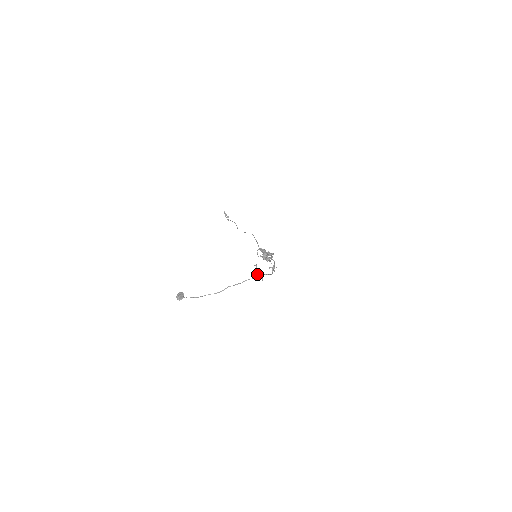
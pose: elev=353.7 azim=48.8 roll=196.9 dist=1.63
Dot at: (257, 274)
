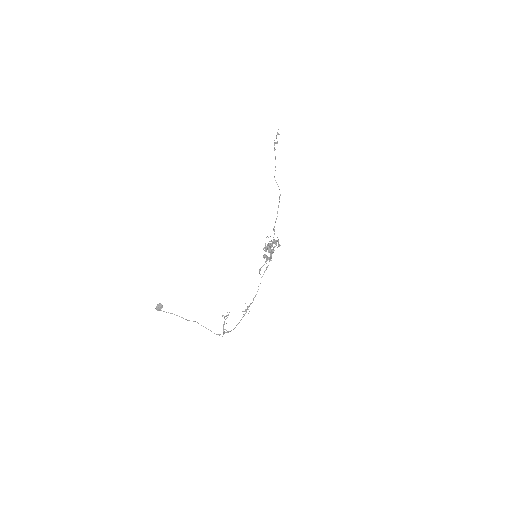
Dot at: (219, 334)
